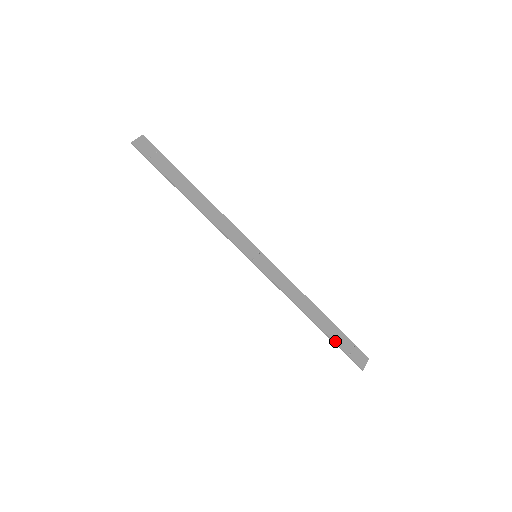
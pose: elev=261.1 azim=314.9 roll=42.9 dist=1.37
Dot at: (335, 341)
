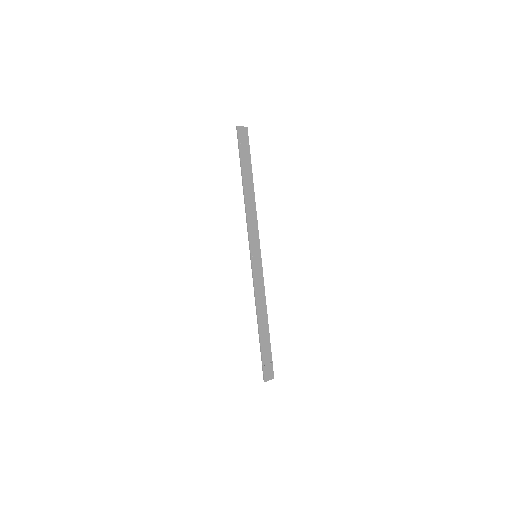
Dot at: (262, 349)
